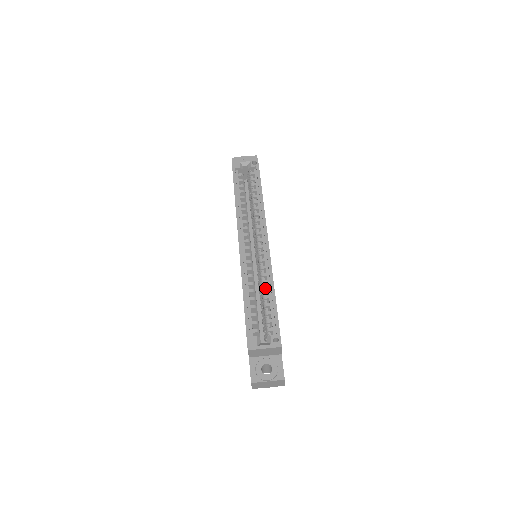
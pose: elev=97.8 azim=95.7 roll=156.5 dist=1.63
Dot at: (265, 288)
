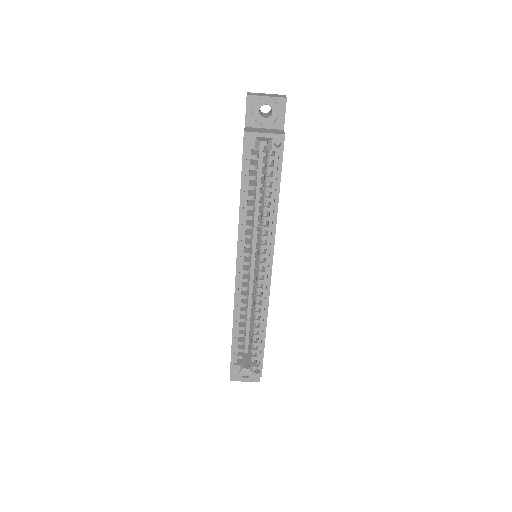
Dot at: (257, 321)
